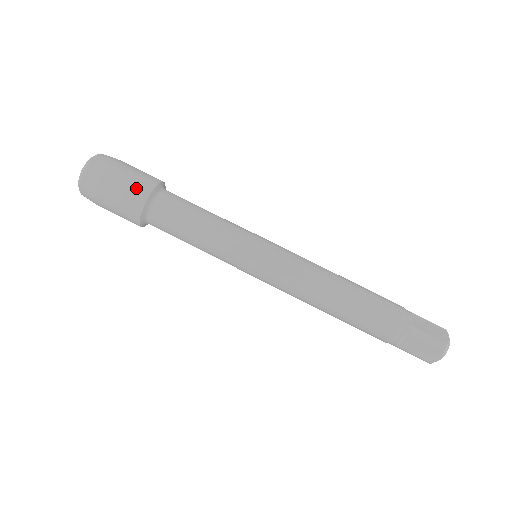
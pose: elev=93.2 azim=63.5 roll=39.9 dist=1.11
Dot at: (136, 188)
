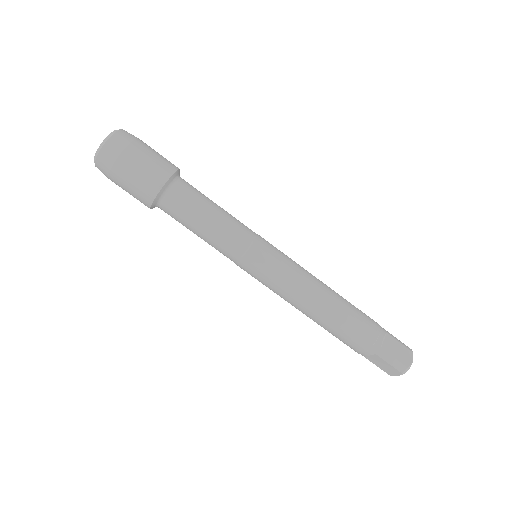
Dot at: (149, 180)
